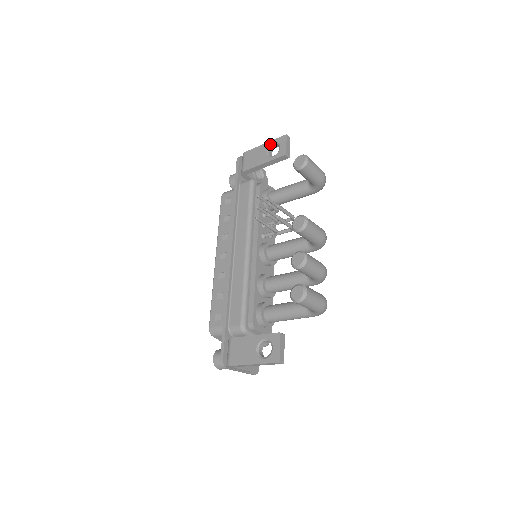
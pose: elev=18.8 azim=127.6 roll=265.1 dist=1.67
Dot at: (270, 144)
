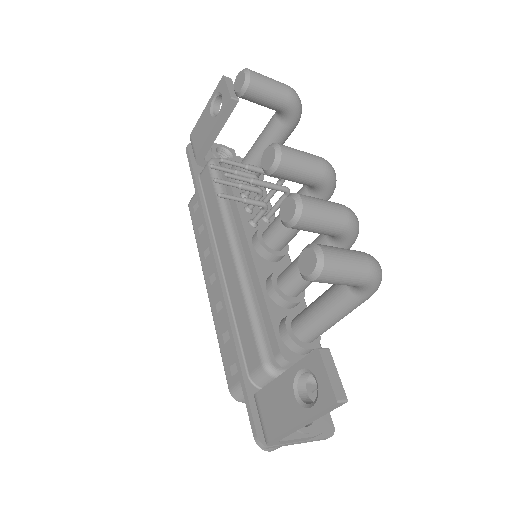
Dot at: (211, 102)
